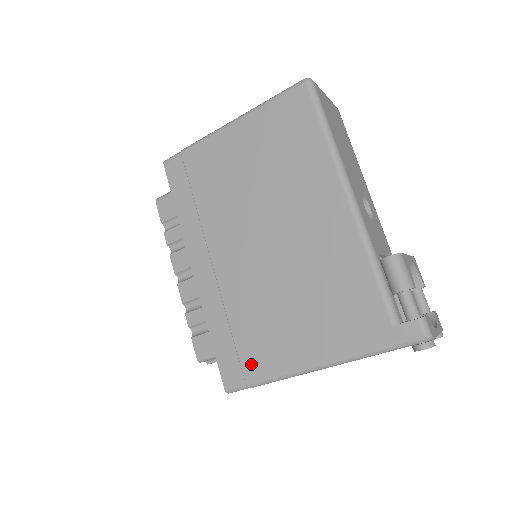
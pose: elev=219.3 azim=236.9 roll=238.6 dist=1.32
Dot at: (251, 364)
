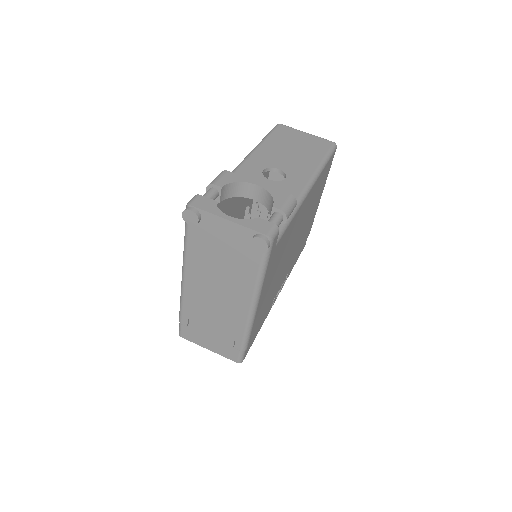
Dot at: occluded
